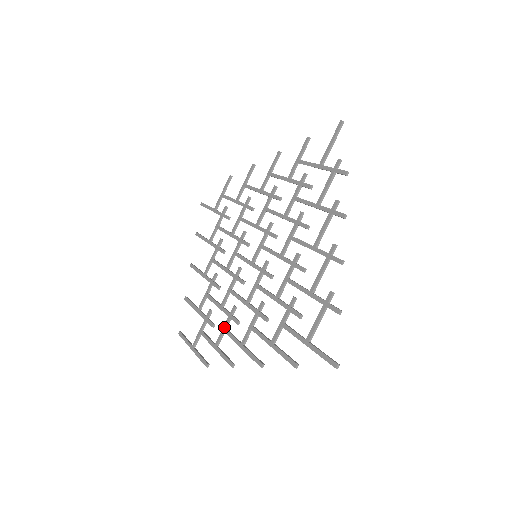
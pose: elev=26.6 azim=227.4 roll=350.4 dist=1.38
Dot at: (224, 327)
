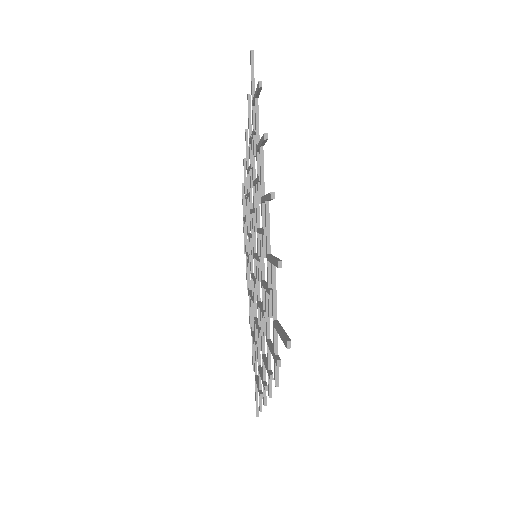
Dot at: (247, 255)
